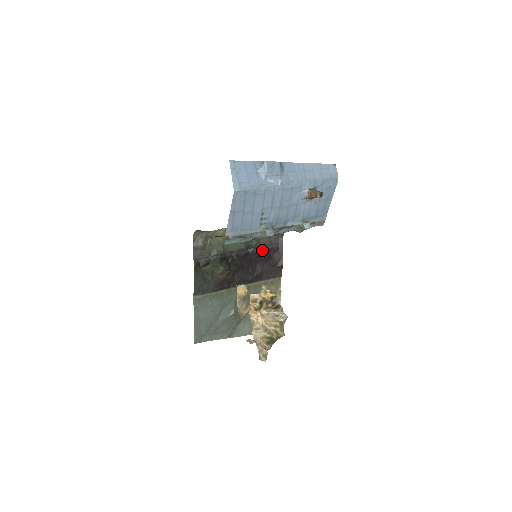
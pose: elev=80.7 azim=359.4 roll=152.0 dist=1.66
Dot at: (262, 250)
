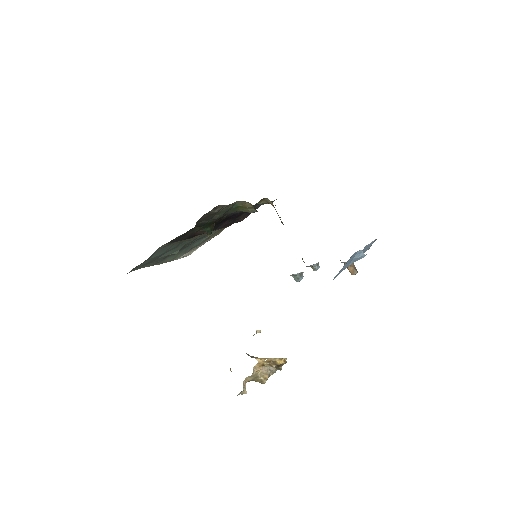
Dot at: occluded
